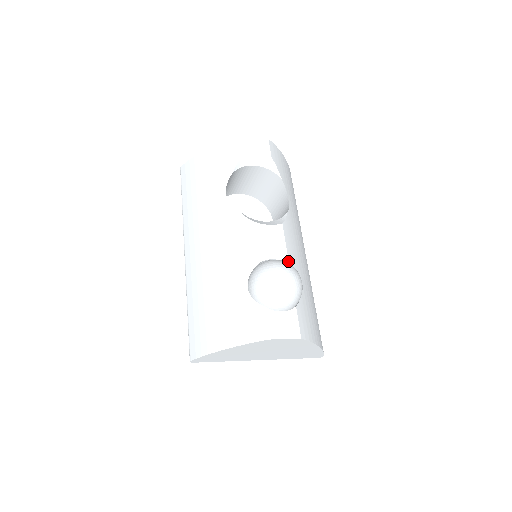
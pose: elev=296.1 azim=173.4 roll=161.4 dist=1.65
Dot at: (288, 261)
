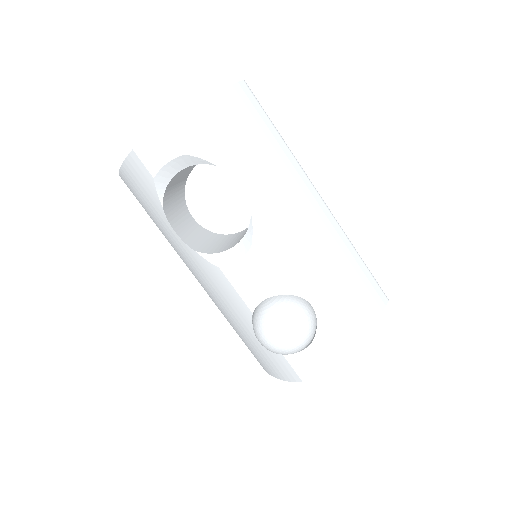
Dot at: (281, 292)
